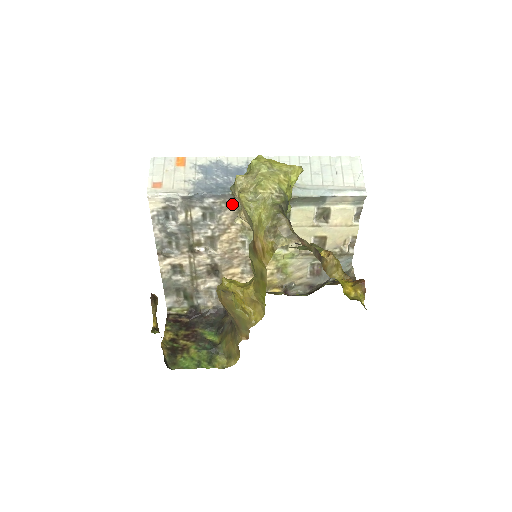
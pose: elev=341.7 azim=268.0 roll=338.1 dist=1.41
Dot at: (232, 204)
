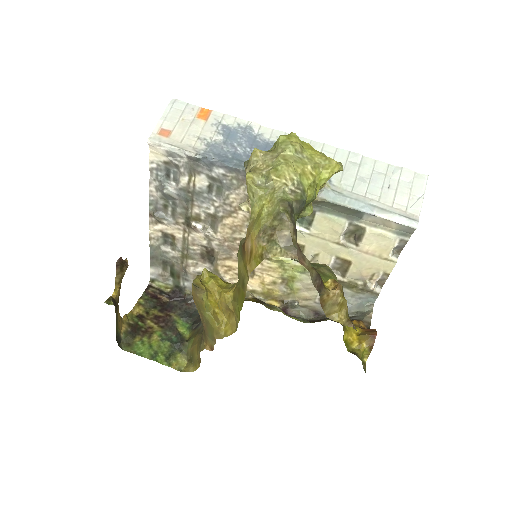
Dot at: (245, 184)
